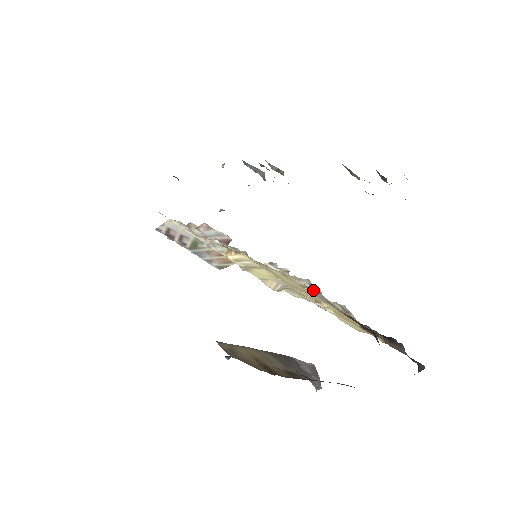
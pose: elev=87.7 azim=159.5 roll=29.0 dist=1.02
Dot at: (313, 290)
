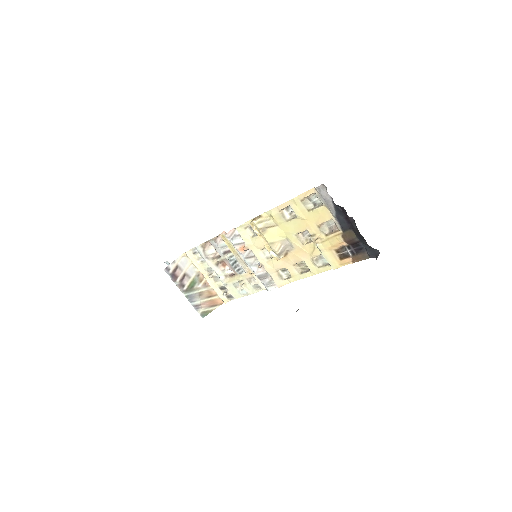
Dot at: (317, 207)
